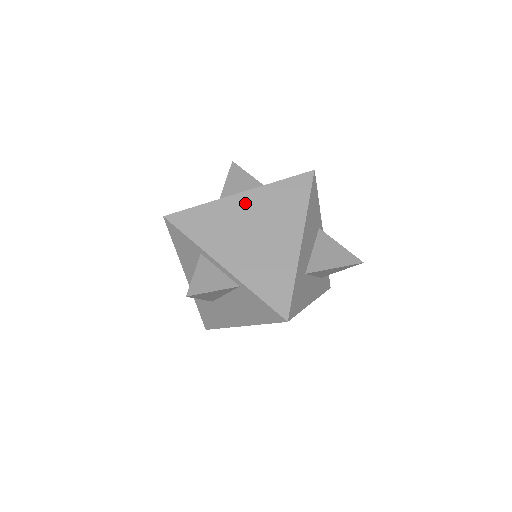
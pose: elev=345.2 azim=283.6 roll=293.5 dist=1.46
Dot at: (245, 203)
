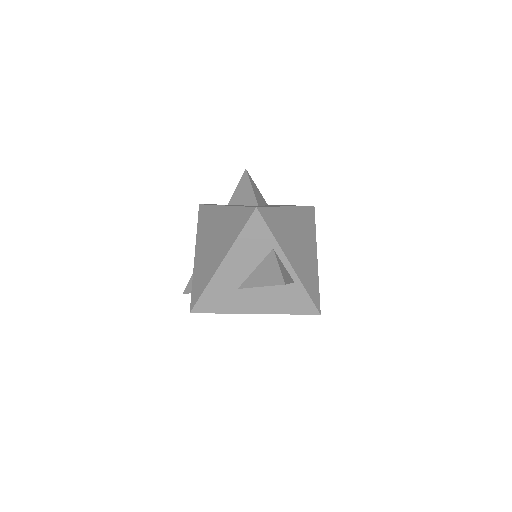
Dot at: (292, 216)
